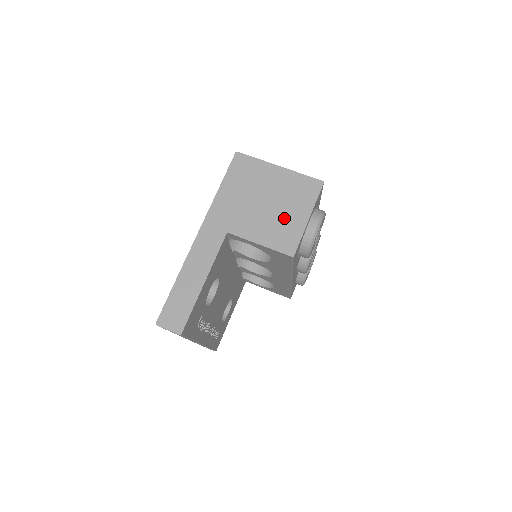
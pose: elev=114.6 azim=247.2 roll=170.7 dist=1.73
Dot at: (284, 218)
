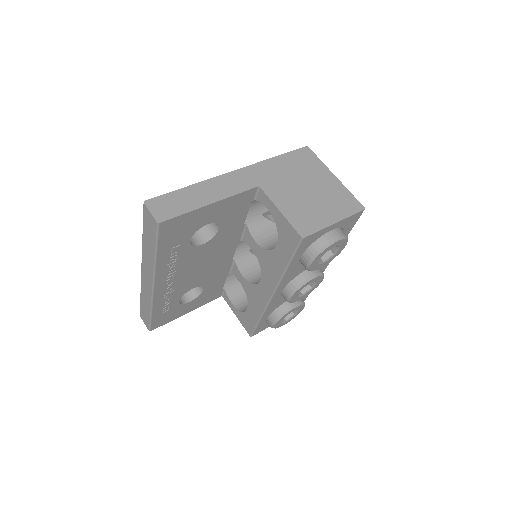
Dot at: (314, 209)
